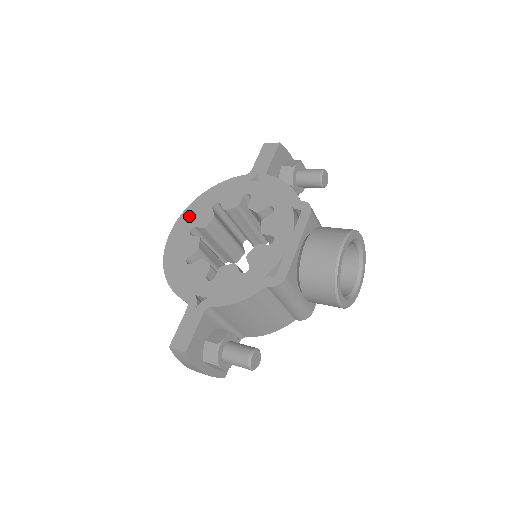
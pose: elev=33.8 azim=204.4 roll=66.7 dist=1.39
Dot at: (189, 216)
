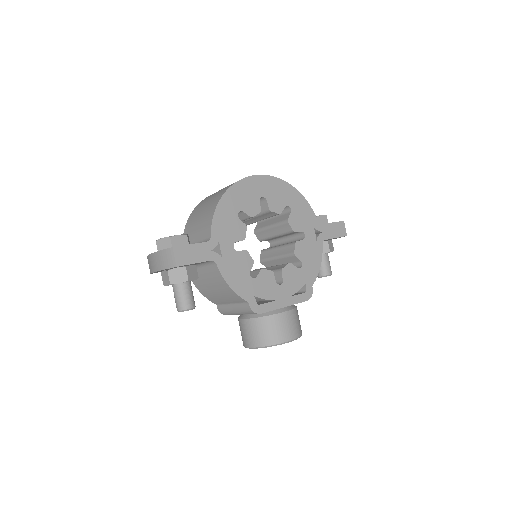
Dot at: (273, 186)
